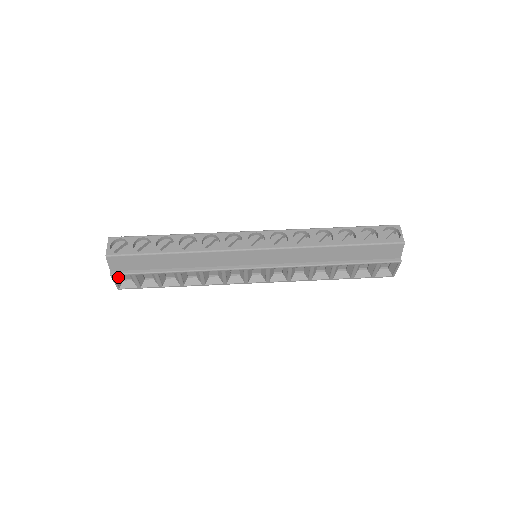
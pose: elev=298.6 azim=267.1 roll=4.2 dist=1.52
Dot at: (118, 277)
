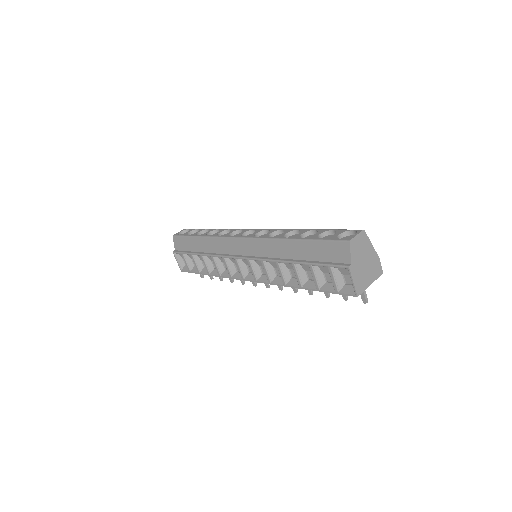
Dot at: (180, 258)
